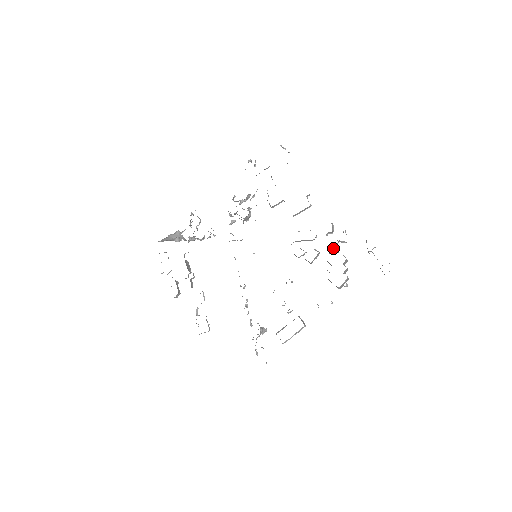
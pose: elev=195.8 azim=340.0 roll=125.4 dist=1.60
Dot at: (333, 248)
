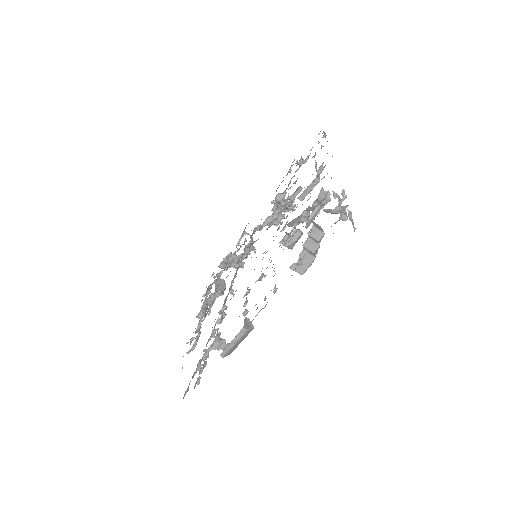
Dot at: (308, 218)
